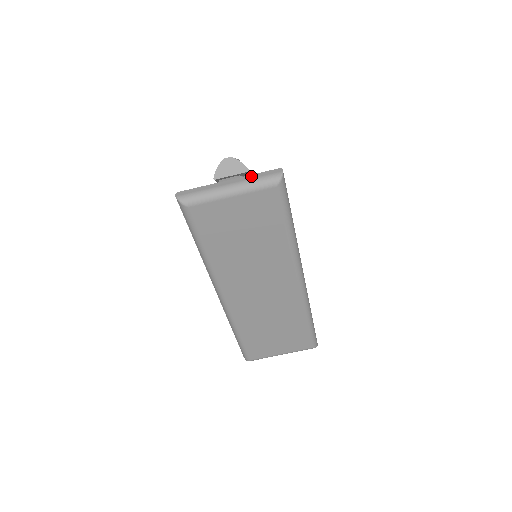
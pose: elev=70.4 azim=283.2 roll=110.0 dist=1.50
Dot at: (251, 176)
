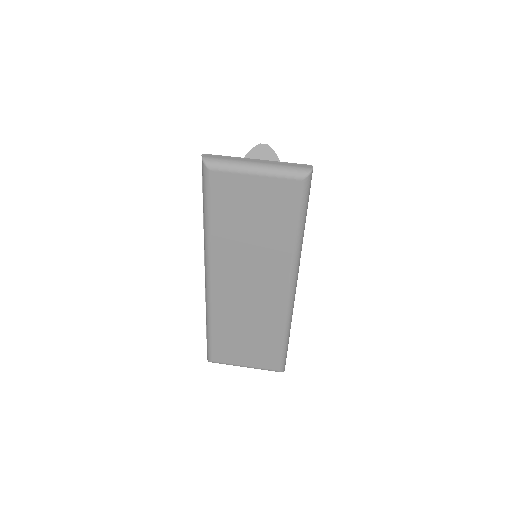
Dot at: (281, 163)
